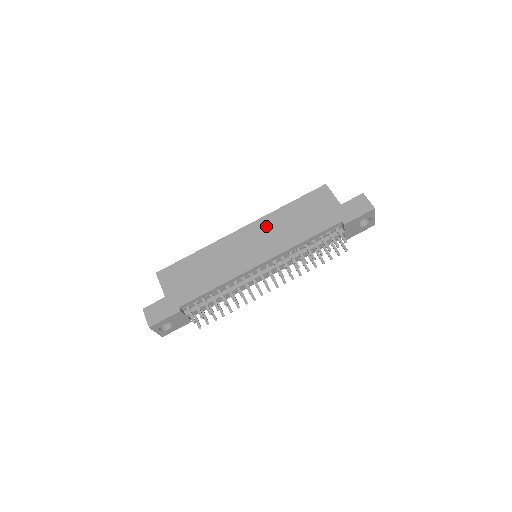
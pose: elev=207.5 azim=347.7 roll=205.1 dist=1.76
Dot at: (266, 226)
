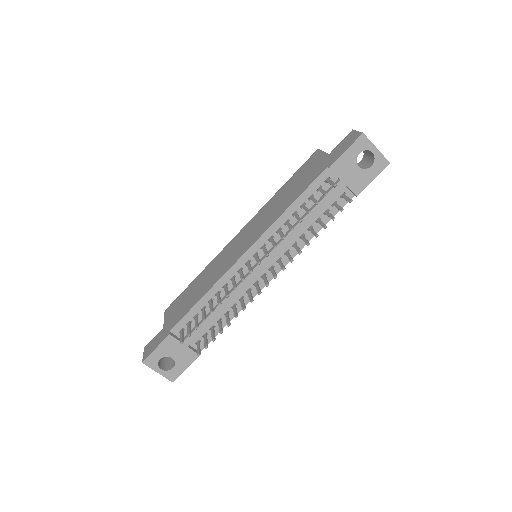
Dot at: (258, 218)
